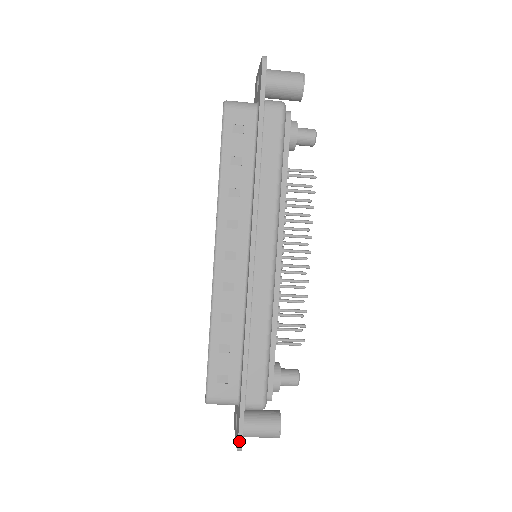
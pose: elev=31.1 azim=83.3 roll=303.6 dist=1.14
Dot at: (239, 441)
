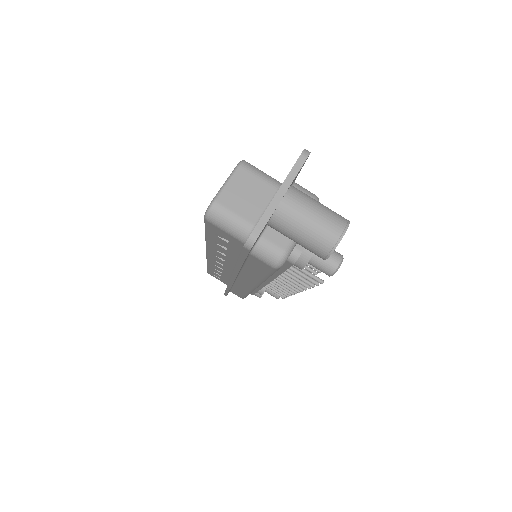
Dot at: occluded
